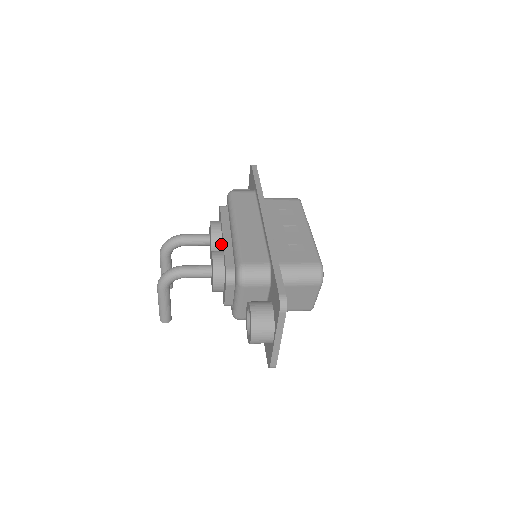
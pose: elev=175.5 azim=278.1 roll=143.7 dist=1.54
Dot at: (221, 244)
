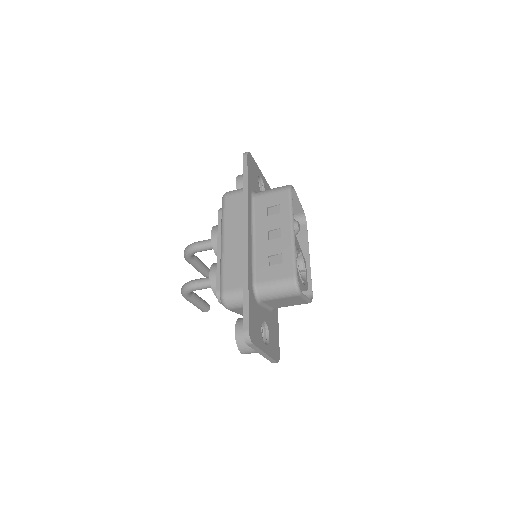
Dot at: occluded
